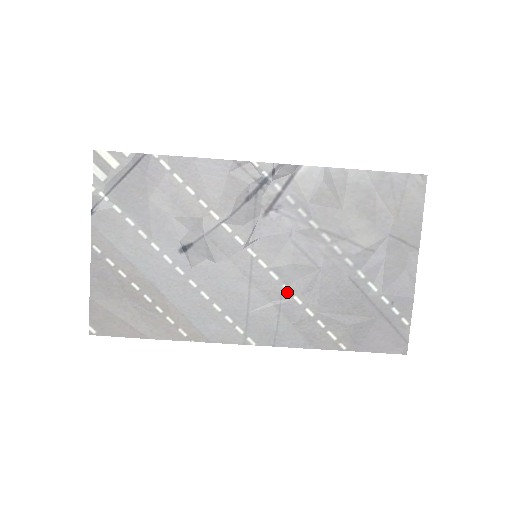
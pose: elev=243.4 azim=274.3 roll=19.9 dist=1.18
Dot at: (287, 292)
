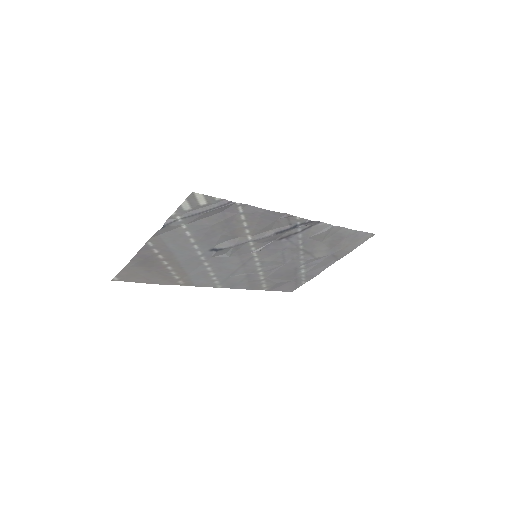
Dot at: (258, 270)
